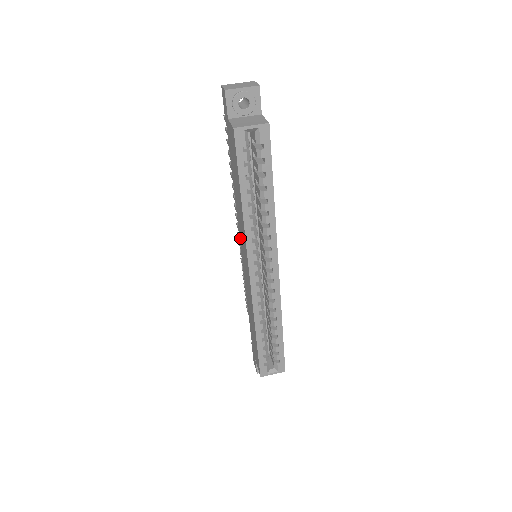
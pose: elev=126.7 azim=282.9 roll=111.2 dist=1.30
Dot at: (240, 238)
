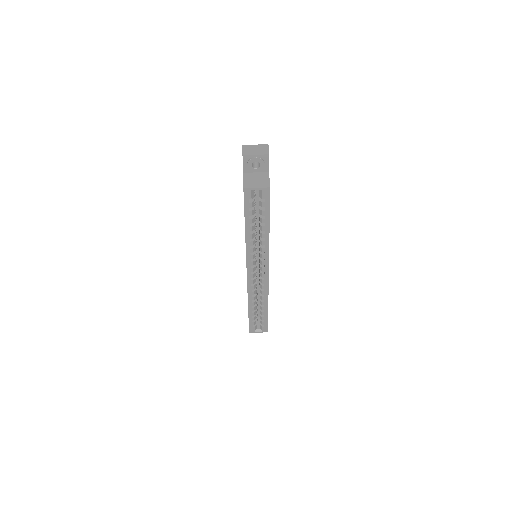
Dot at: occluded
